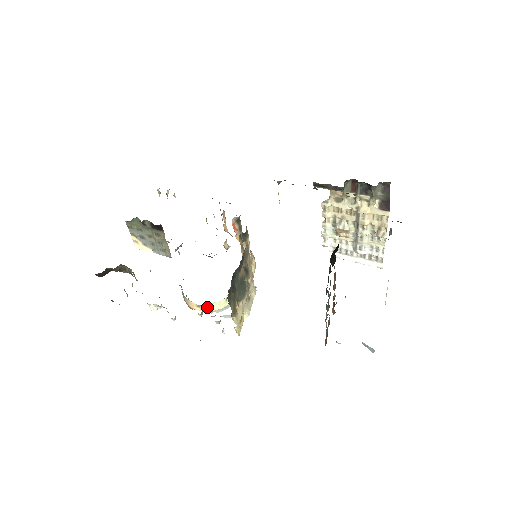
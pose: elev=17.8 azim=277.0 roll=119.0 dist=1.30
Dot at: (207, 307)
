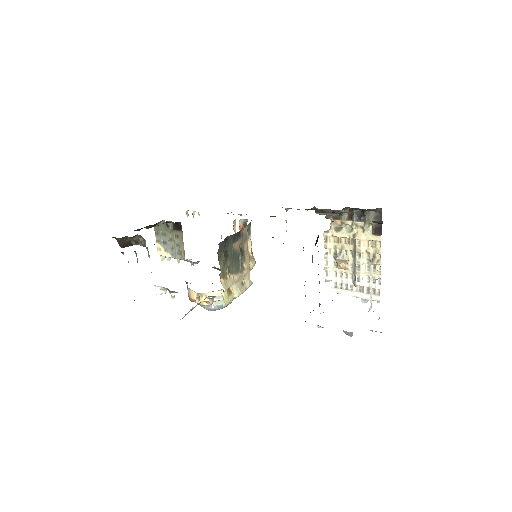
Dot at: (205, 296)
